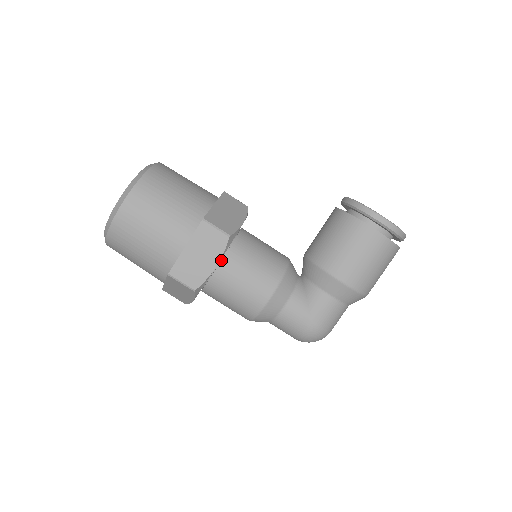
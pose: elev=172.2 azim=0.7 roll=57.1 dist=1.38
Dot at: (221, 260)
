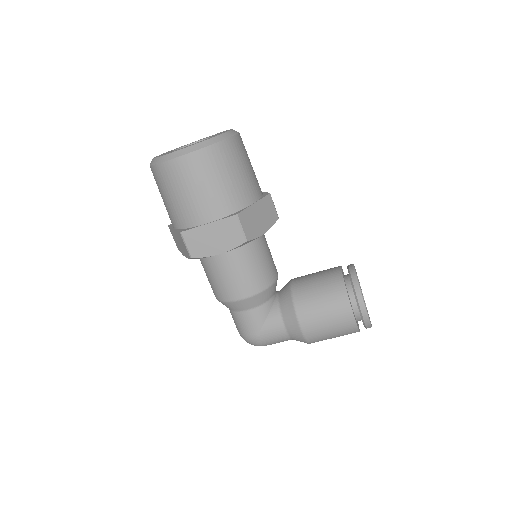
Dot at: occluded
